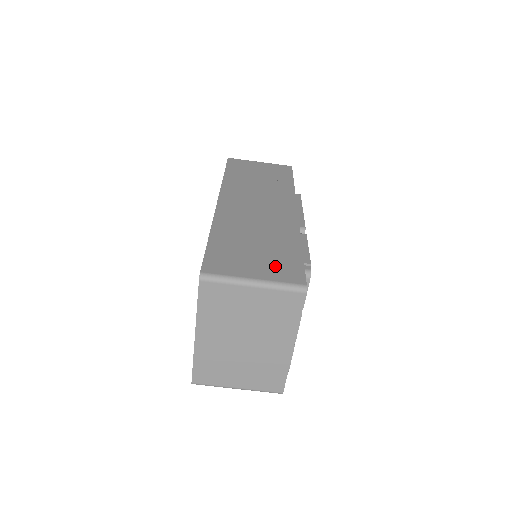
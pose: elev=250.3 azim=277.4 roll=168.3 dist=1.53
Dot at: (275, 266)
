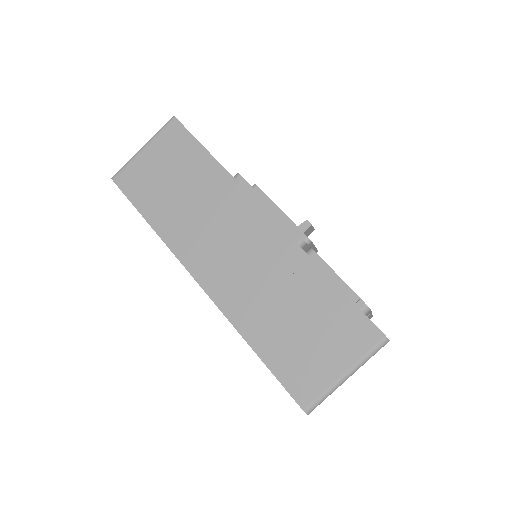
Dot at: (340, 336)
